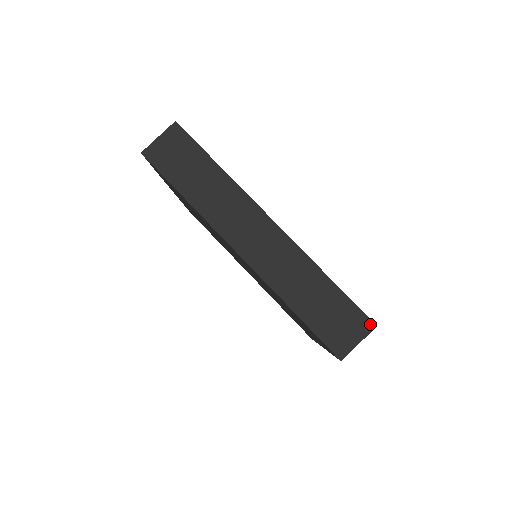
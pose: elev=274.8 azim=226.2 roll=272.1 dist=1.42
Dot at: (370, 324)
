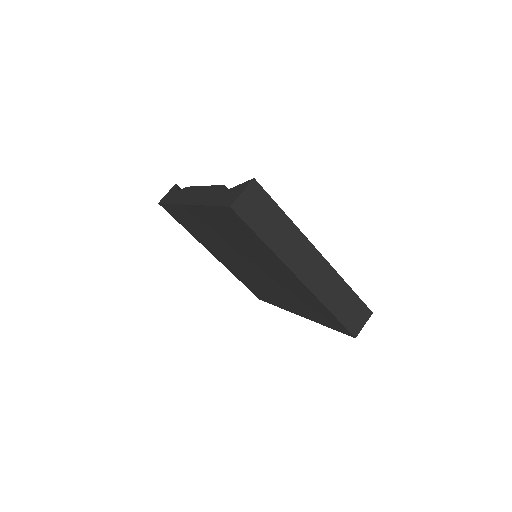
Dot at: (370, 312)
